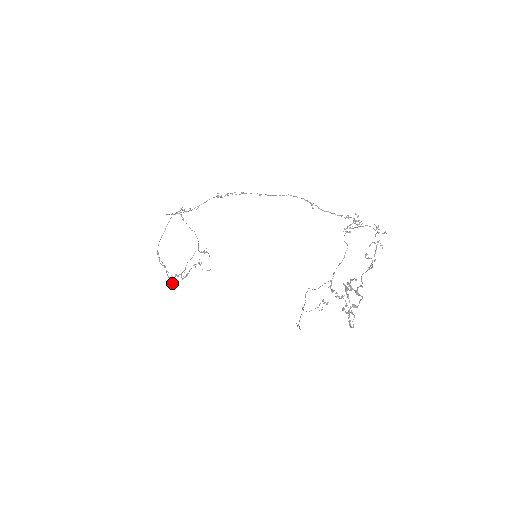
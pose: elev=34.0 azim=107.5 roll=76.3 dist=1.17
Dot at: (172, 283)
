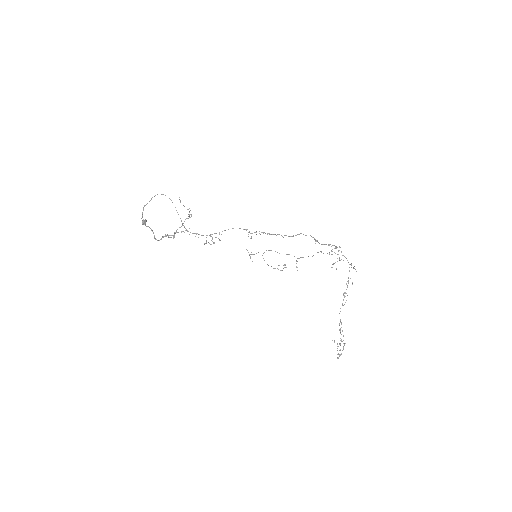
Dot at: occluded
